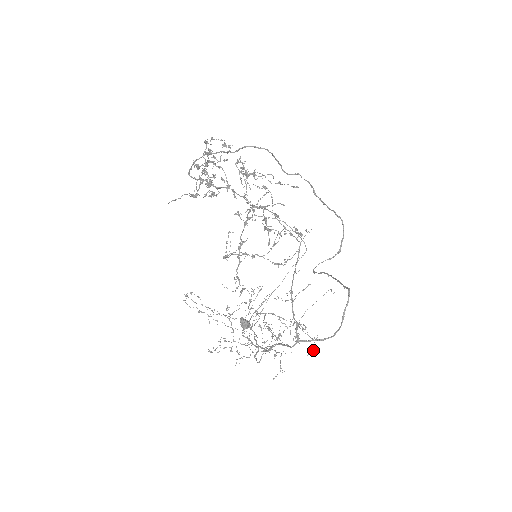
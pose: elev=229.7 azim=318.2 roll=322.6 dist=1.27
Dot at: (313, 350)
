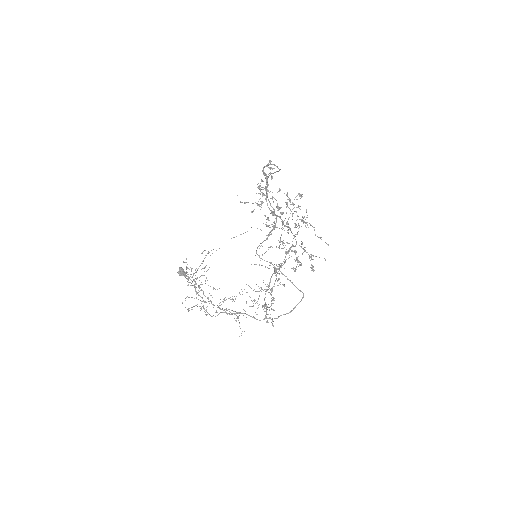
Dot at: (268, 322)
